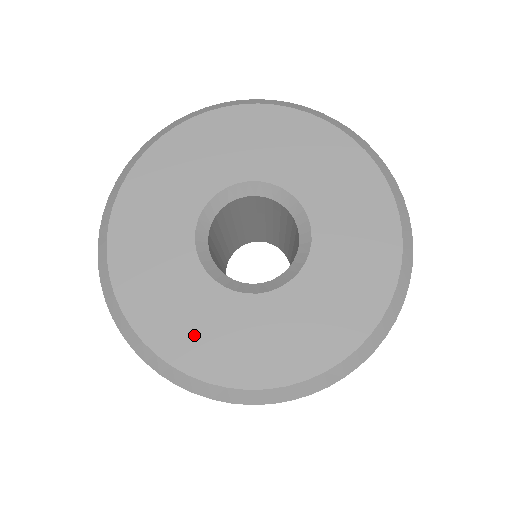
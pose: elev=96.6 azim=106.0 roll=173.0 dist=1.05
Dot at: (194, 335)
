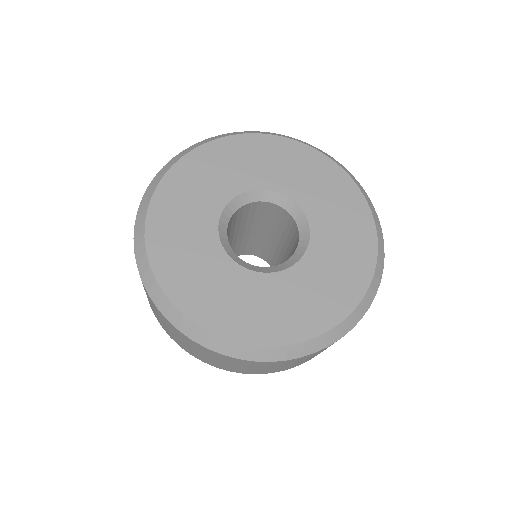
Dot at: (179, 258)
